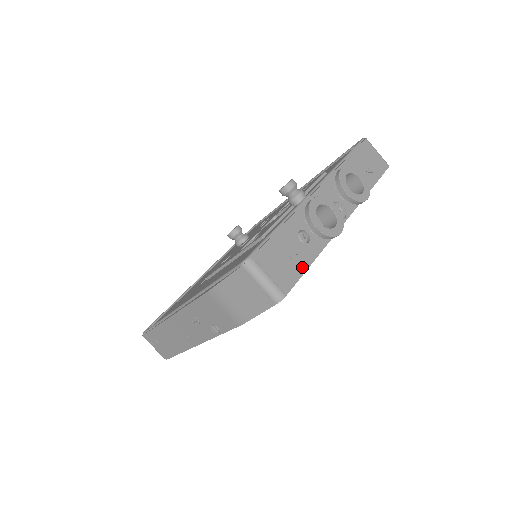
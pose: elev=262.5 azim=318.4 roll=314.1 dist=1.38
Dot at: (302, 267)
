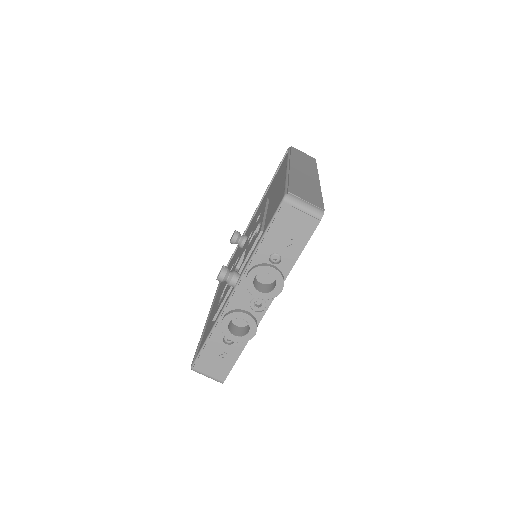
Dot at: (232, 361)
